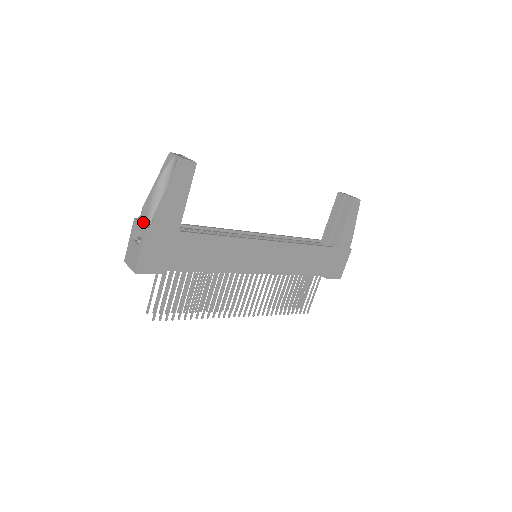
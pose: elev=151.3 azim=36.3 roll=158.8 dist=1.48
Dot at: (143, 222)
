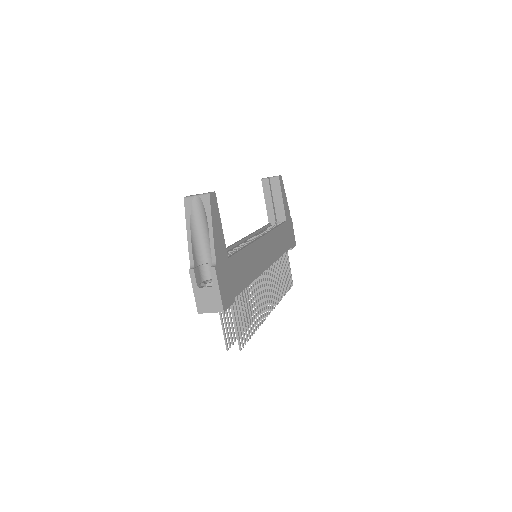
Dot at: (197, 268)
